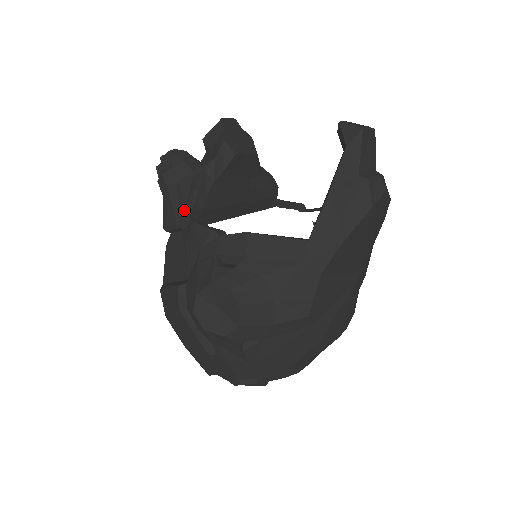
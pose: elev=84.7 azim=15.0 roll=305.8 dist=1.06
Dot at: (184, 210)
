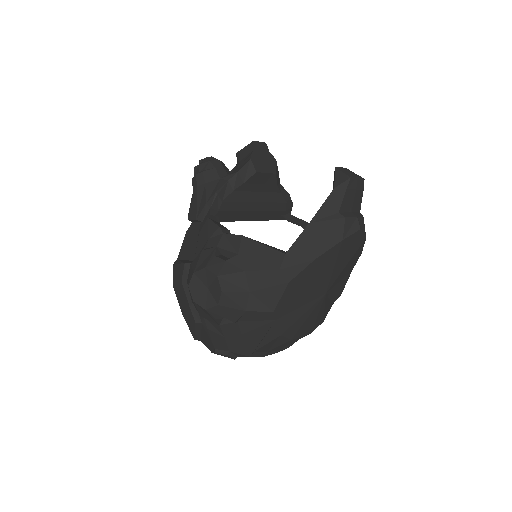
Dot at: (203, 207)
